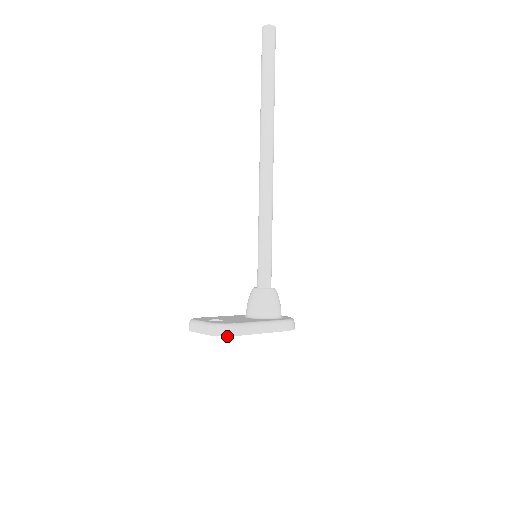
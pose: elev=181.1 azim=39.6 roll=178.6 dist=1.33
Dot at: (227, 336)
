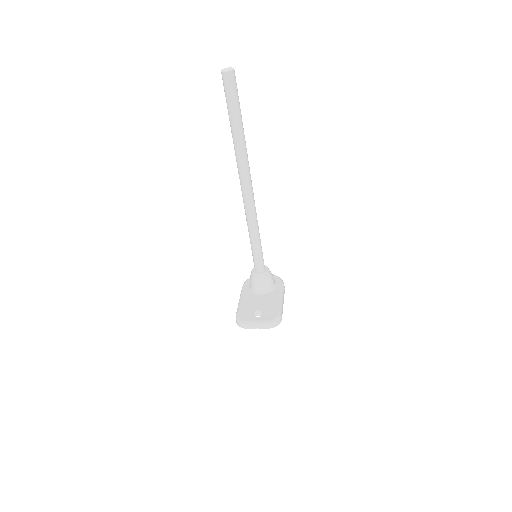
Dot at: occluded
